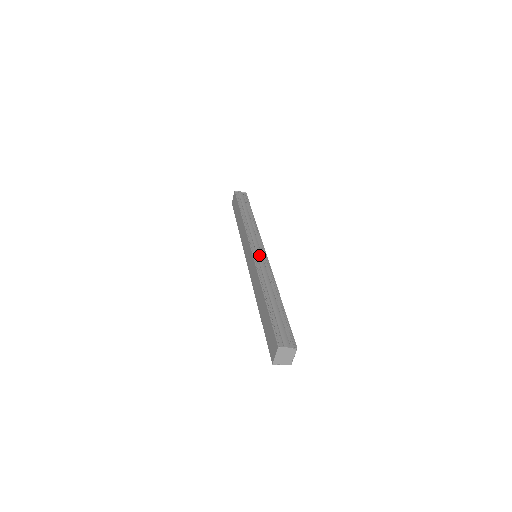
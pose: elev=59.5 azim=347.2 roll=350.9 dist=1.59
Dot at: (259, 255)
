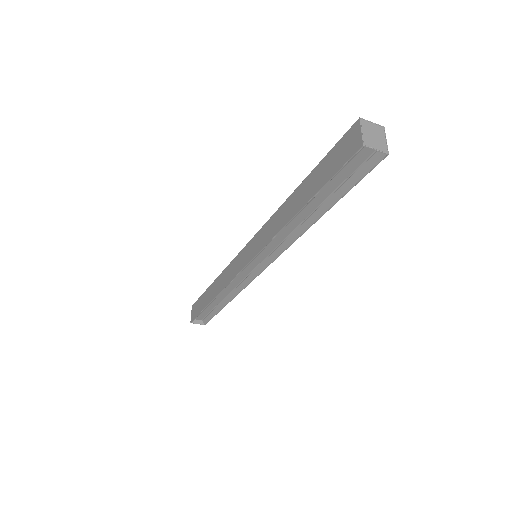
Dot at: occluded
